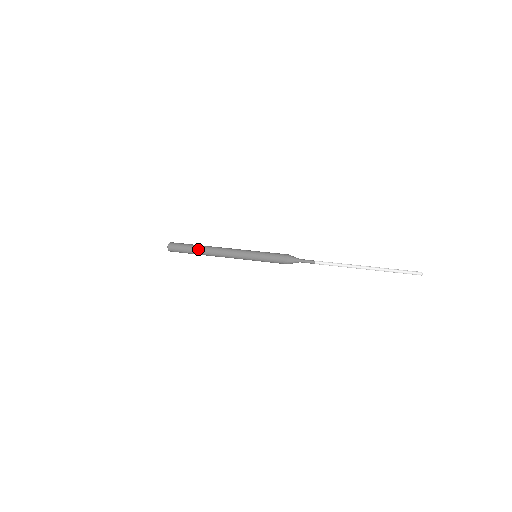
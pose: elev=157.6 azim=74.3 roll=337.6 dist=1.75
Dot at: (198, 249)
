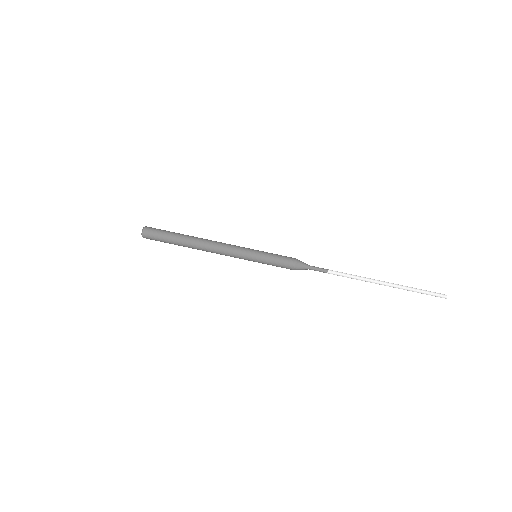
Dot at: (183, 240)
